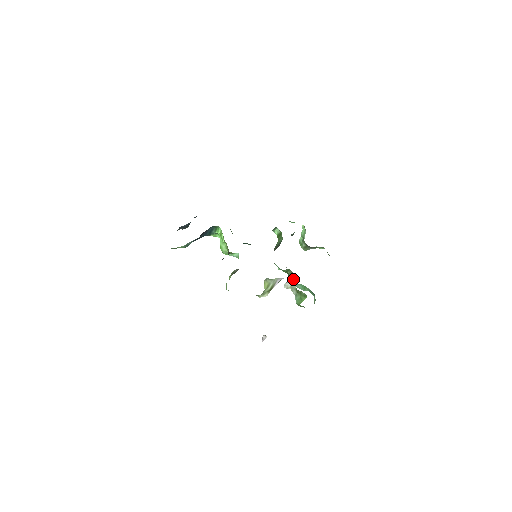
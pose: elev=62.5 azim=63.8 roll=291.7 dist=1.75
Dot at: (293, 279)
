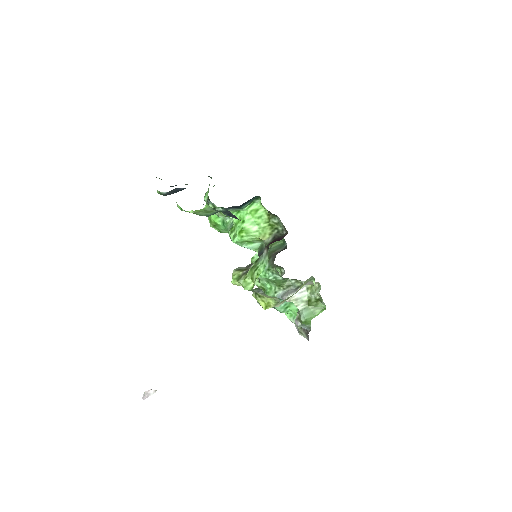
Dot at: (304, 289)
